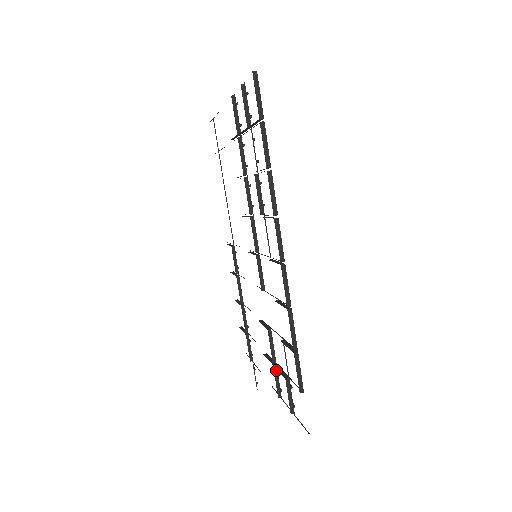
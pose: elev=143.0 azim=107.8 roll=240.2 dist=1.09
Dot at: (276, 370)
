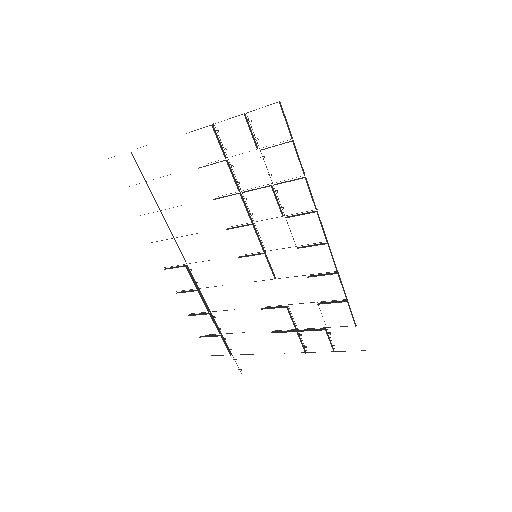
Dot at: (298, 334)
